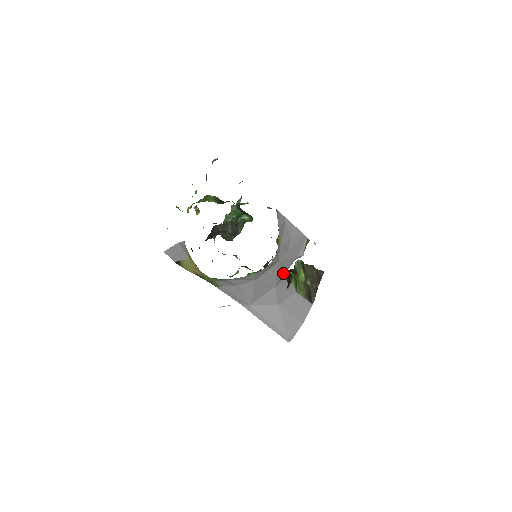
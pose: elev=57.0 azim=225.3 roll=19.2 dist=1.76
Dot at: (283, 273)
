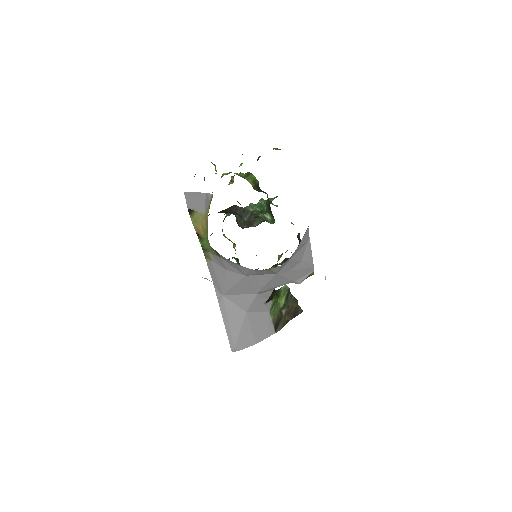
Dot at: (272, 287)
